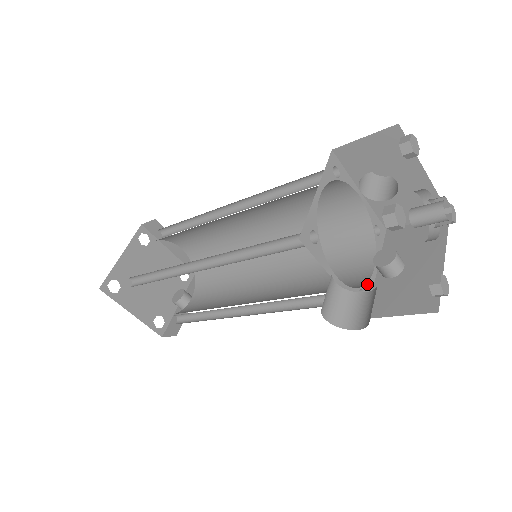
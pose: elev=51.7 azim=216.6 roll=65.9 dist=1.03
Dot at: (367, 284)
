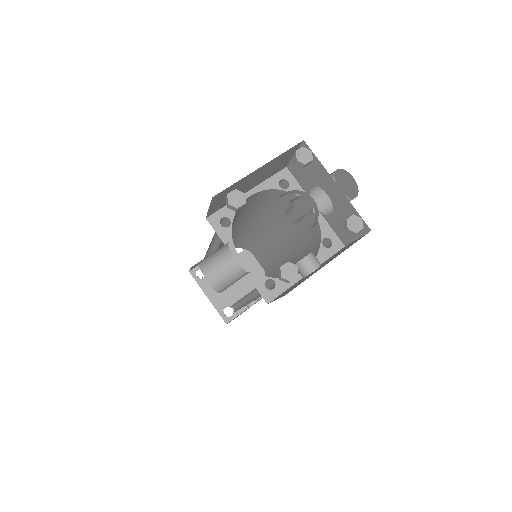
Dot at: occluded
